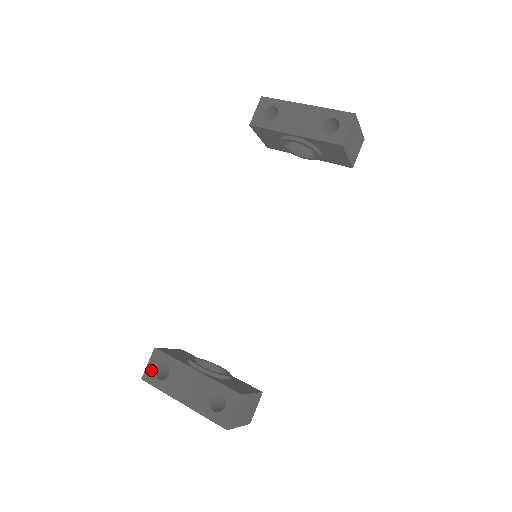
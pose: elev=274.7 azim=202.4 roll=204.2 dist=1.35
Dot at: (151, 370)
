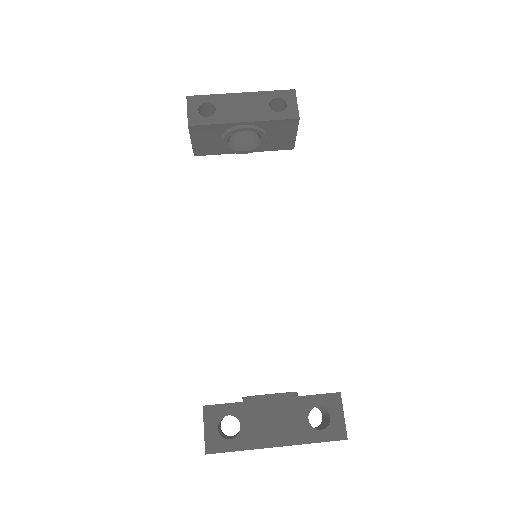
Dot at: (213, 435)
